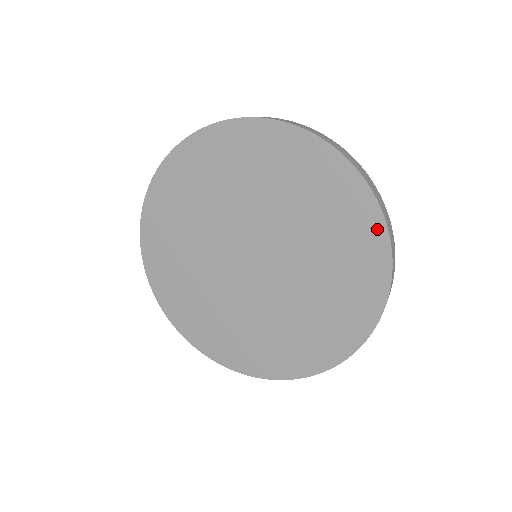
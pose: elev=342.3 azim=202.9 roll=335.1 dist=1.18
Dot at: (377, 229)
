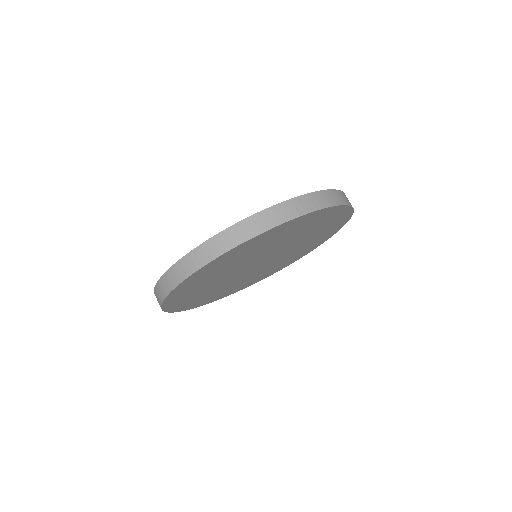
Dot at: (333, 210)
